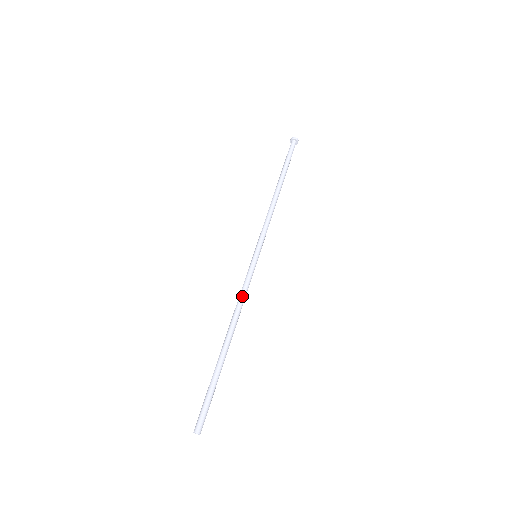
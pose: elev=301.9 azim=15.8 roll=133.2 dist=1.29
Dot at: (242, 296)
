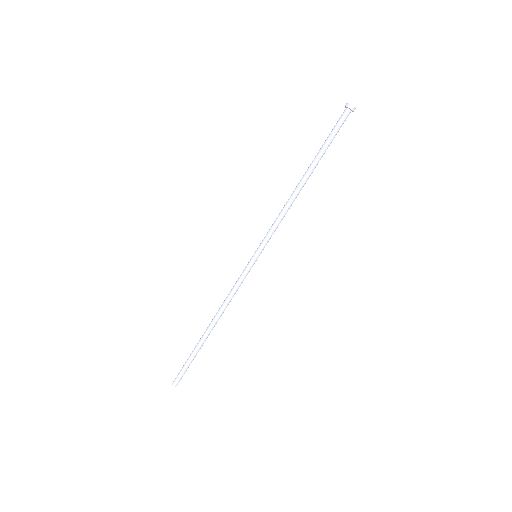
Dot at: (233, 295)
